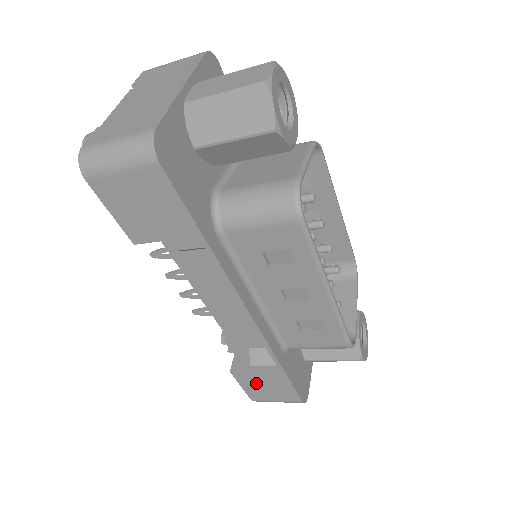
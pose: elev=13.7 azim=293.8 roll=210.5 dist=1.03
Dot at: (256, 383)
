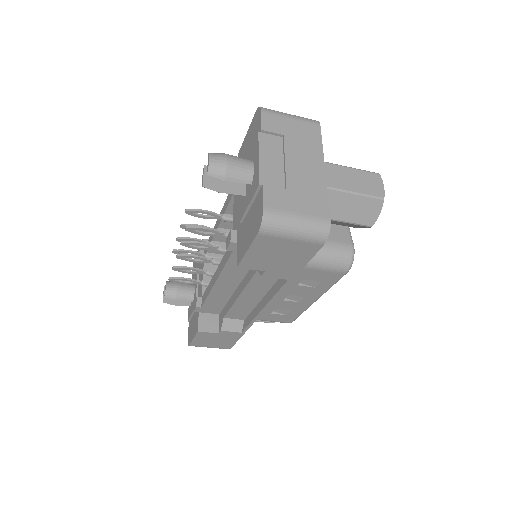
Dot at: (209, 338)
